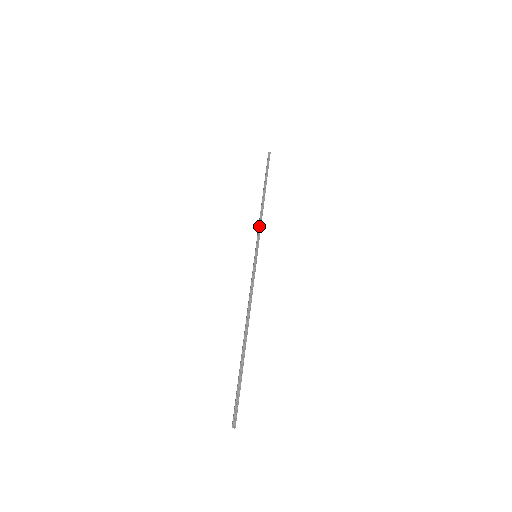
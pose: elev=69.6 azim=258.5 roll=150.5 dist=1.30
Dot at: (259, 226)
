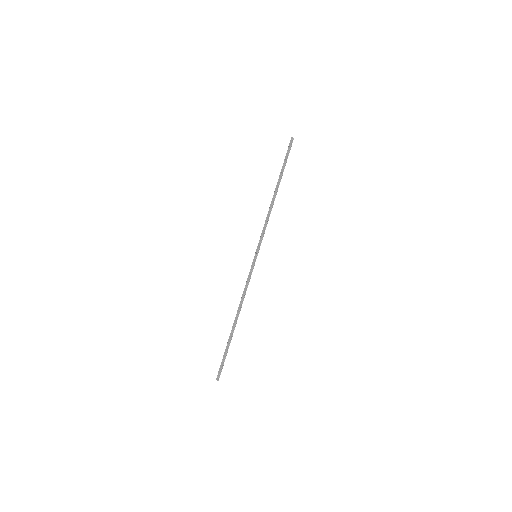
Dot at: (265, 228)
